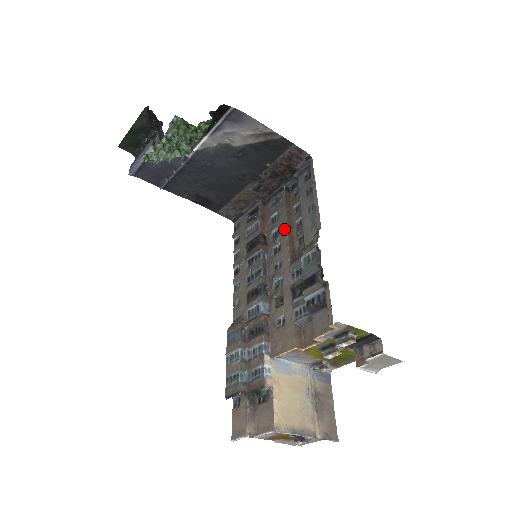
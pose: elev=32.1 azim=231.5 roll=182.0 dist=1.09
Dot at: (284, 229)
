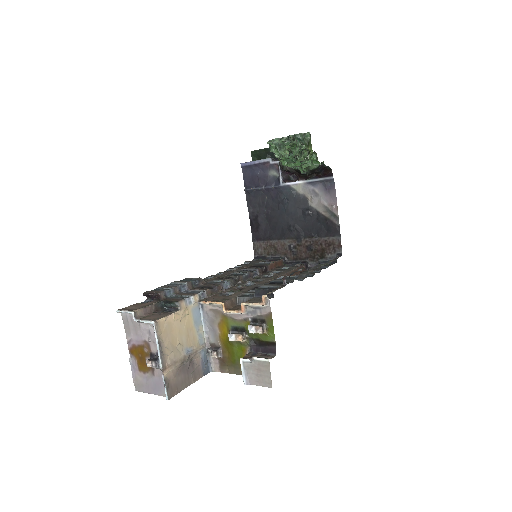
Dot at: (284, 272)
